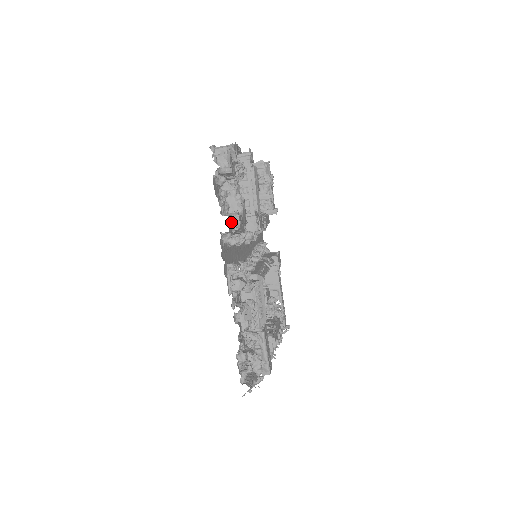
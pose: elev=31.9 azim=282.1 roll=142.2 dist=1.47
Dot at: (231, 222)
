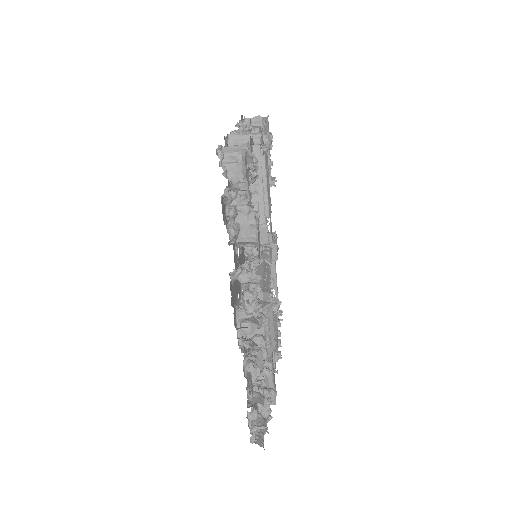
Dot at: occluded
